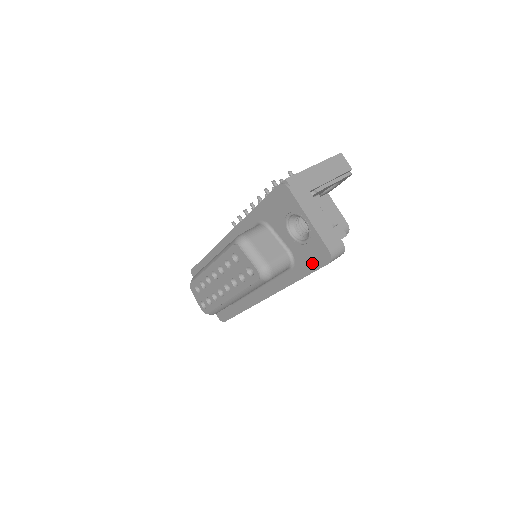
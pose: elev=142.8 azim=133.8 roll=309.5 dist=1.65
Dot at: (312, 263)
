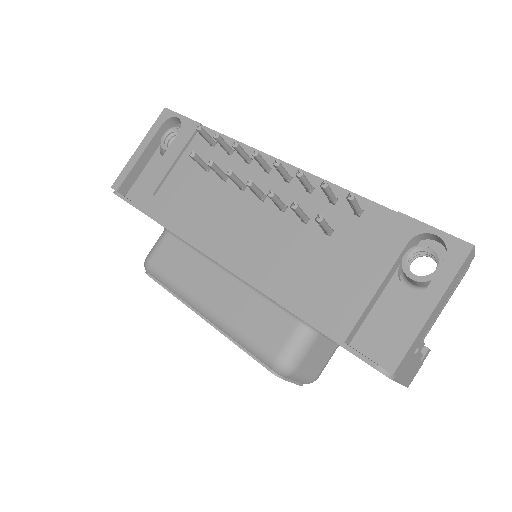
Dot at: occluded
